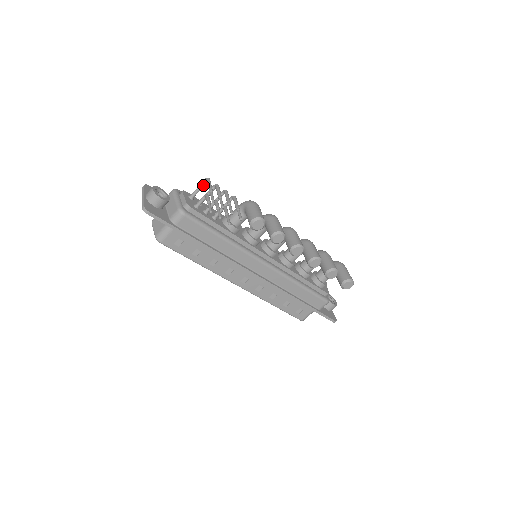
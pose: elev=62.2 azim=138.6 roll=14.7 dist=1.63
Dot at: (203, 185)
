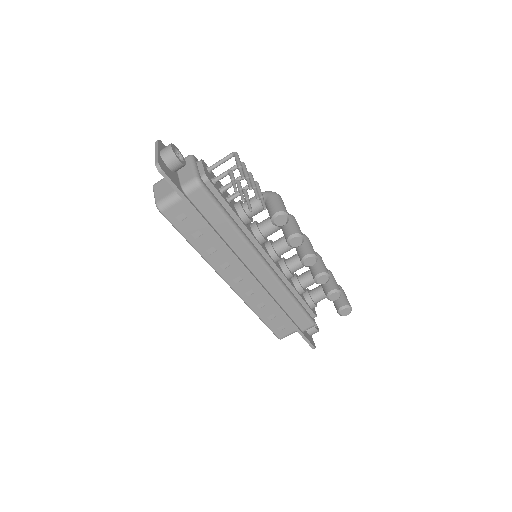
Dot at: (228, 159)
